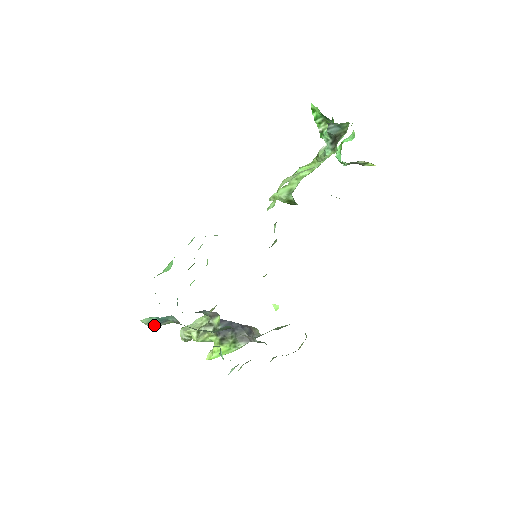
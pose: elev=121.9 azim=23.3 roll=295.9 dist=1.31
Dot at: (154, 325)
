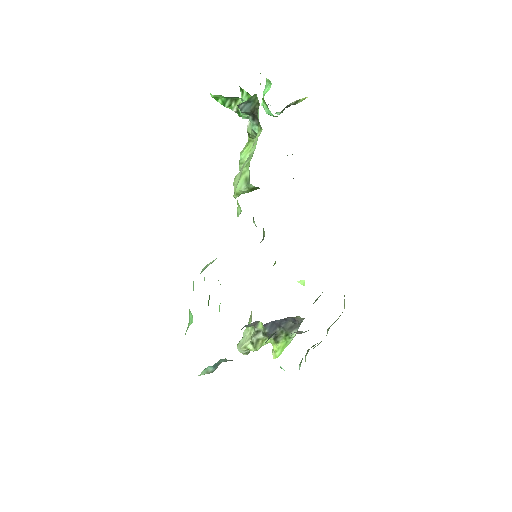
Dot at: (212, 371)
